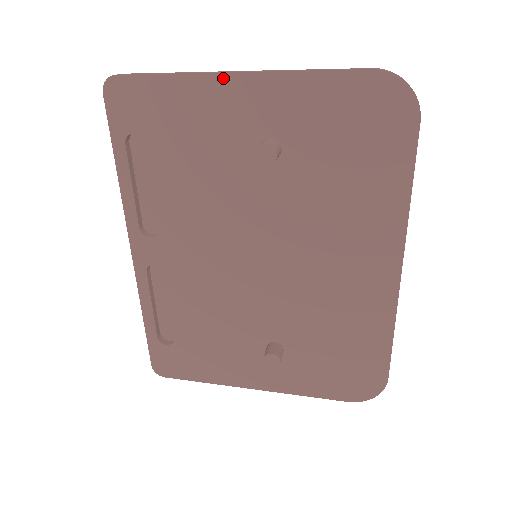
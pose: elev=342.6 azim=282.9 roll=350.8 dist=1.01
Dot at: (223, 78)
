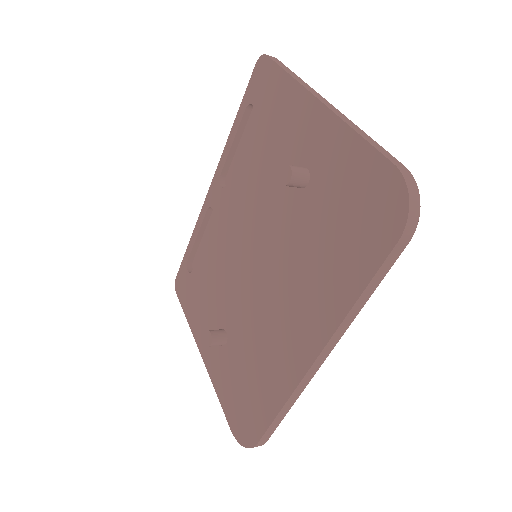
Dot at: (310, 99)
